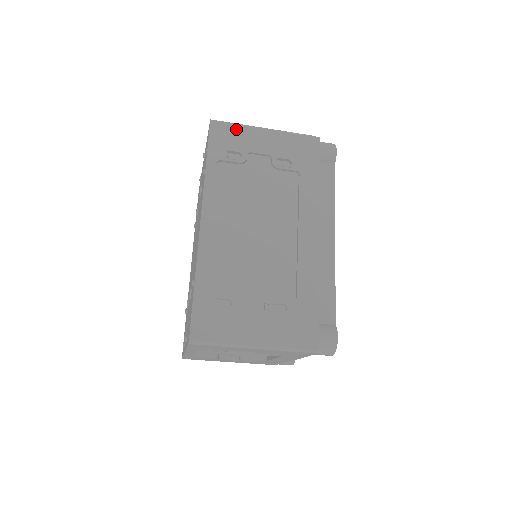
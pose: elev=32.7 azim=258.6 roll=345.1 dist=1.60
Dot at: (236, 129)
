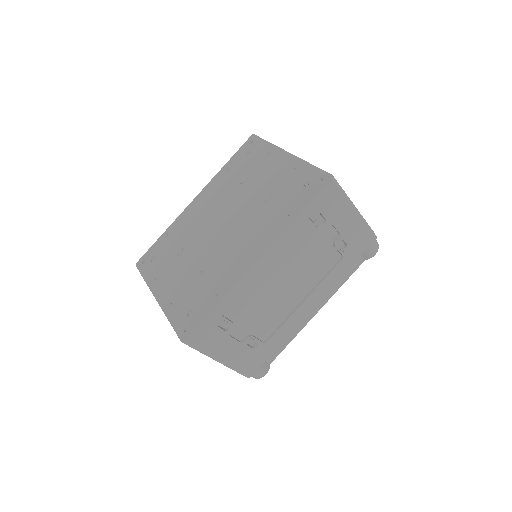
Dot at: (341, 198)
